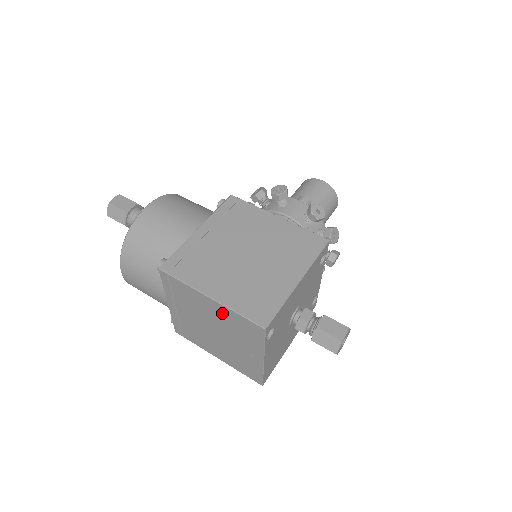
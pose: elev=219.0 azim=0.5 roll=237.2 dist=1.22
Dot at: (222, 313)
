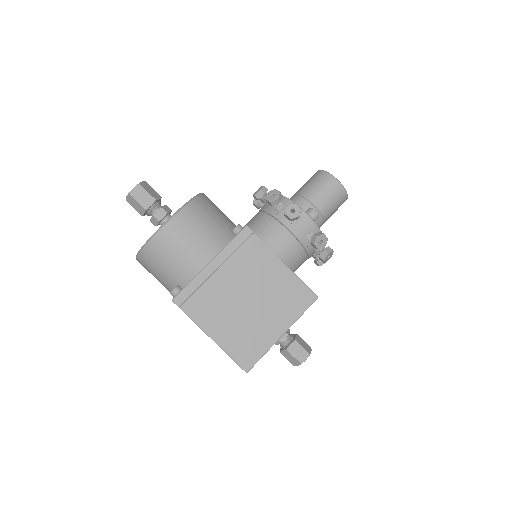
Dot at: occluded
